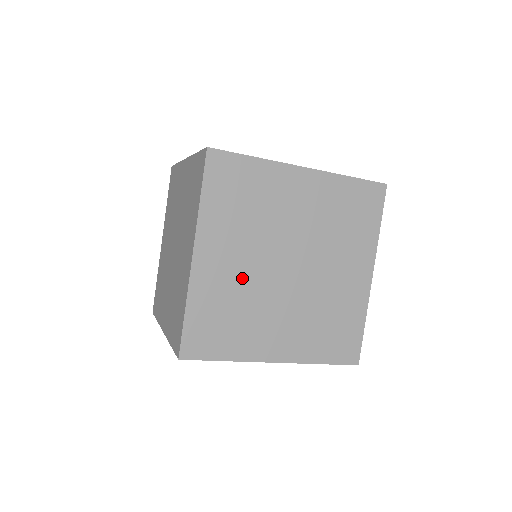
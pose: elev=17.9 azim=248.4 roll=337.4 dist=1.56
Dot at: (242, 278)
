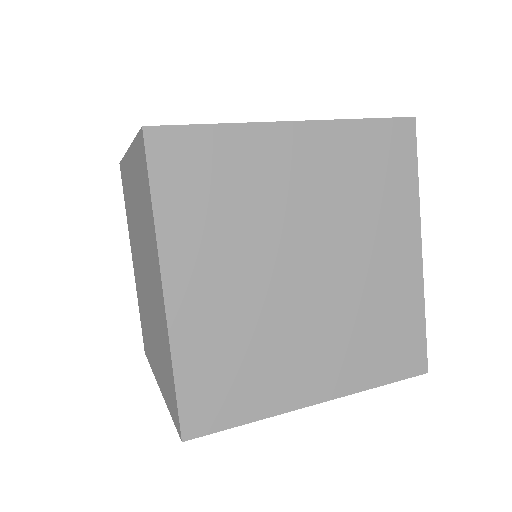
Dot at: (244, 304)
